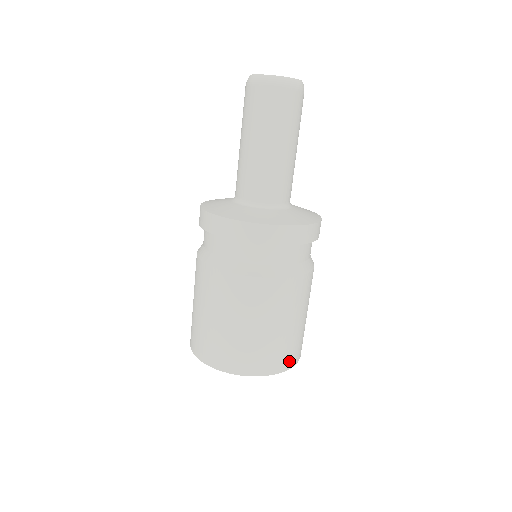
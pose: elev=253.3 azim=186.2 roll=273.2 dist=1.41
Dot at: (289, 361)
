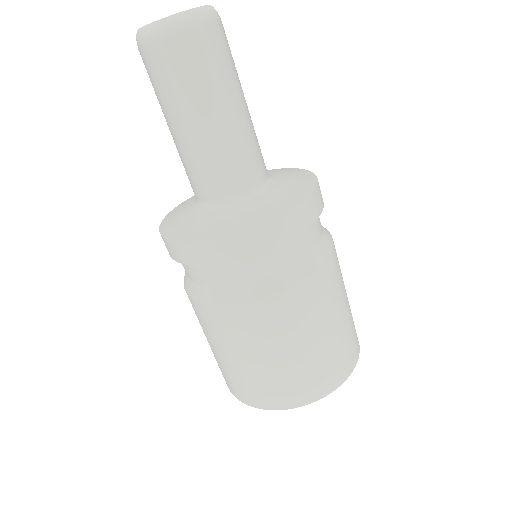
Dot at: (309, 393)
